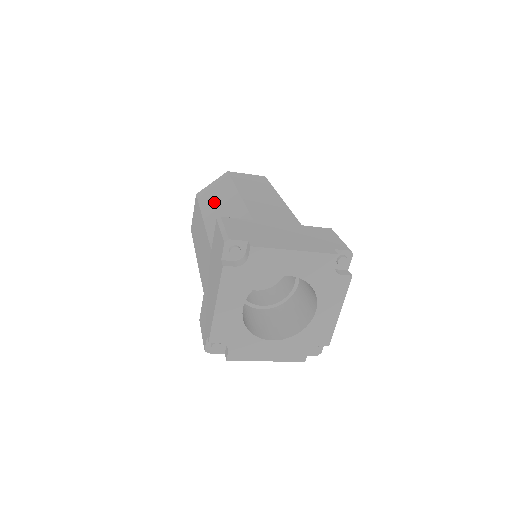
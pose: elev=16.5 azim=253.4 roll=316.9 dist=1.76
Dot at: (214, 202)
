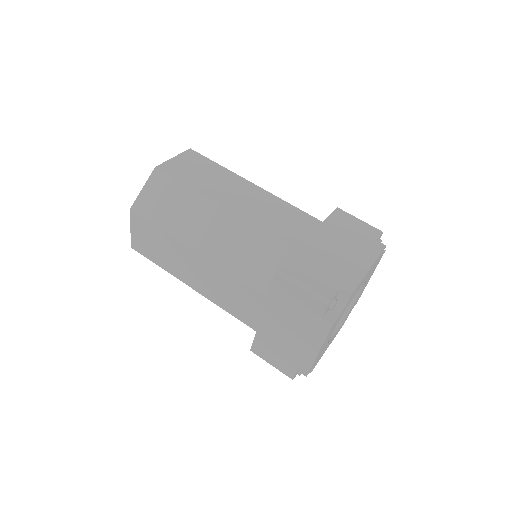
Dot at: (190, 224)
